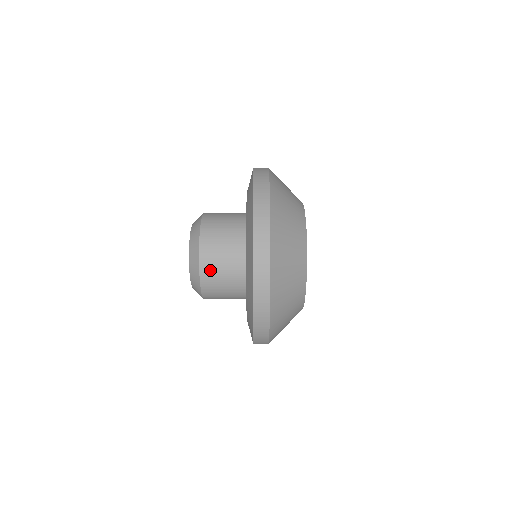
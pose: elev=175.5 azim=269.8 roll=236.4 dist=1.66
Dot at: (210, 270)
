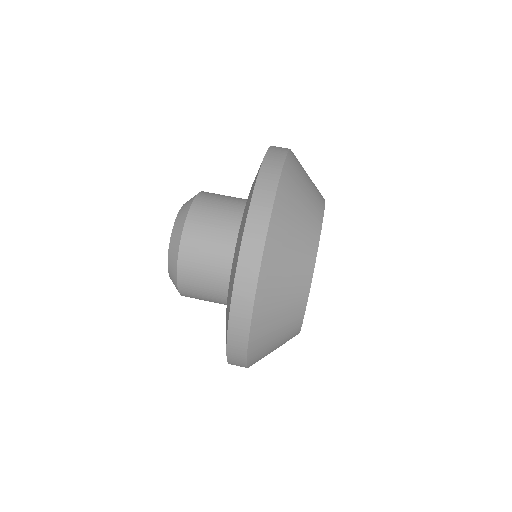
Dot at: (192, 297)
